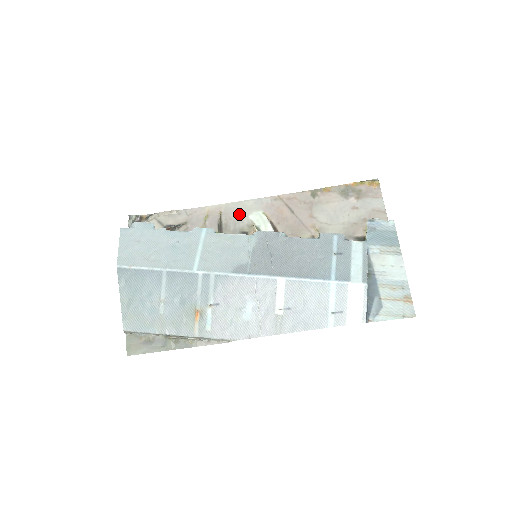
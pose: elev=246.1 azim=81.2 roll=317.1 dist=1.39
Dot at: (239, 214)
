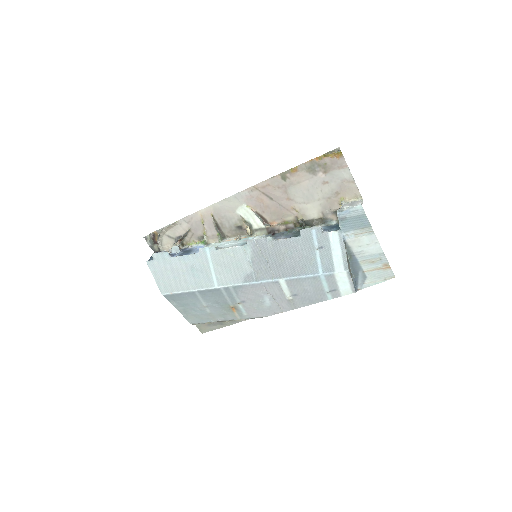
Dot at: (227, 212)
